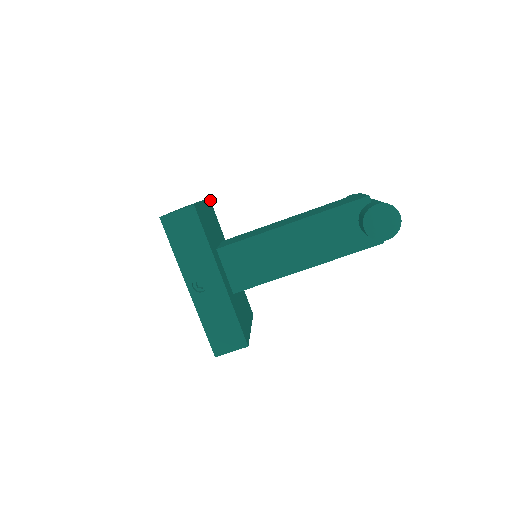
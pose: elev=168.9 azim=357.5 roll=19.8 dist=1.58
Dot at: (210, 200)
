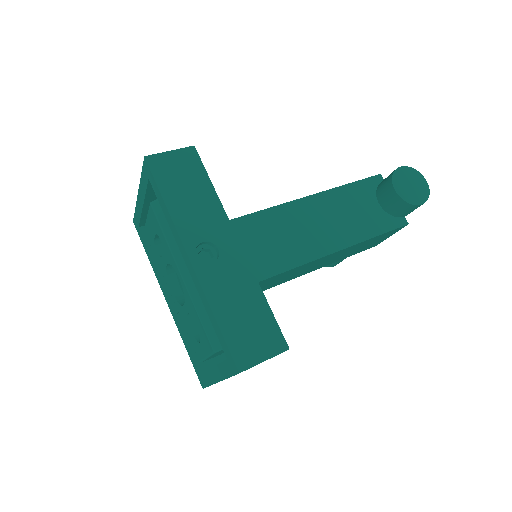
Dot at: occluded
